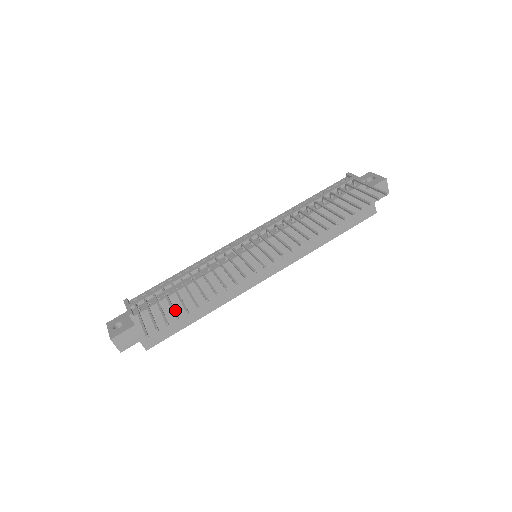
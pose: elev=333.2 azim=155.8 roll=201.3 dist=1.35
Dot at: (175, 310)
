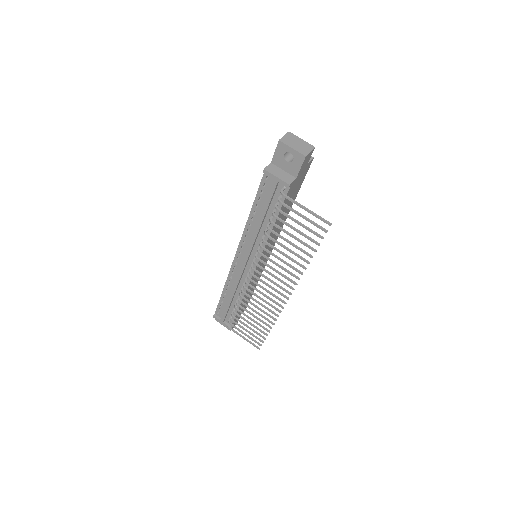
Dot at: occluded
